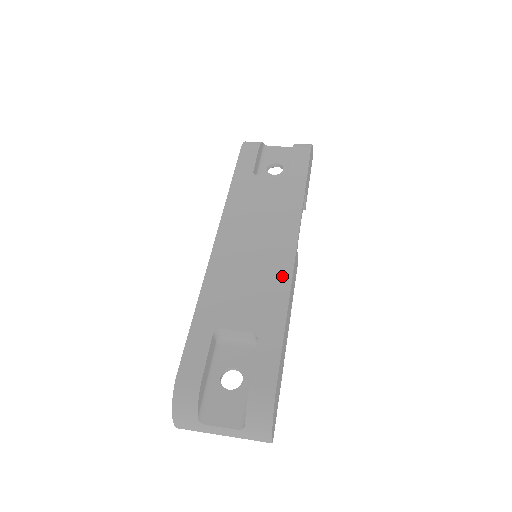
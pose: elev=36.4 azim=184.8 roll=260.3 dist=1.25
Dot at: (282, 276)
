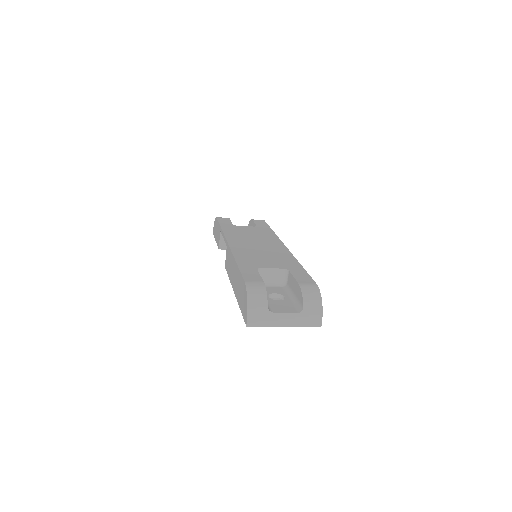
Dot at: (285, 253)
